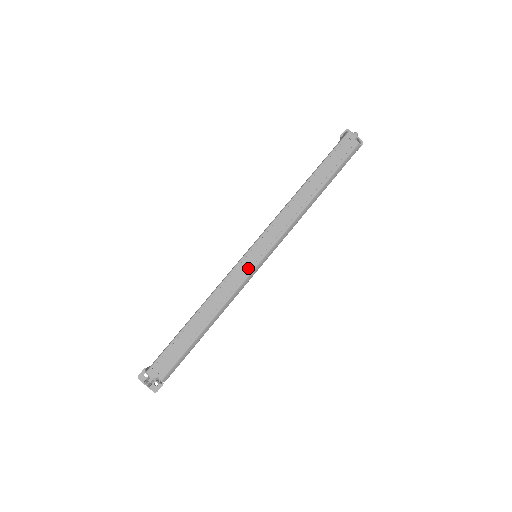
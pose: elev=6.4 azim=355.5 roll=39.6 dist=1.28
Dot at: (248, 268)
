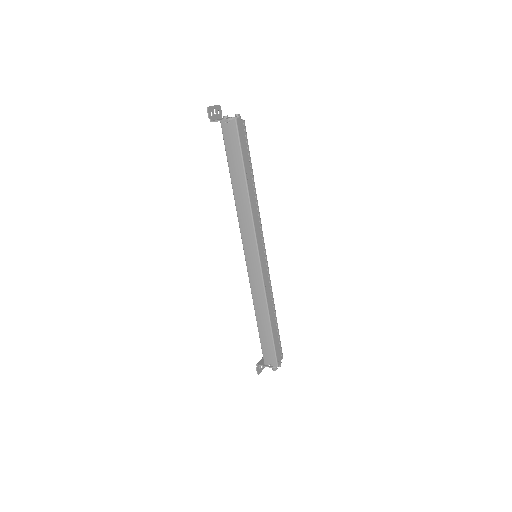
Dot at: (266, 268)
